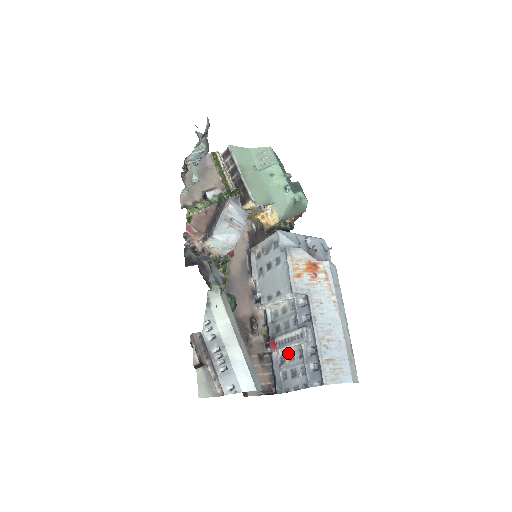
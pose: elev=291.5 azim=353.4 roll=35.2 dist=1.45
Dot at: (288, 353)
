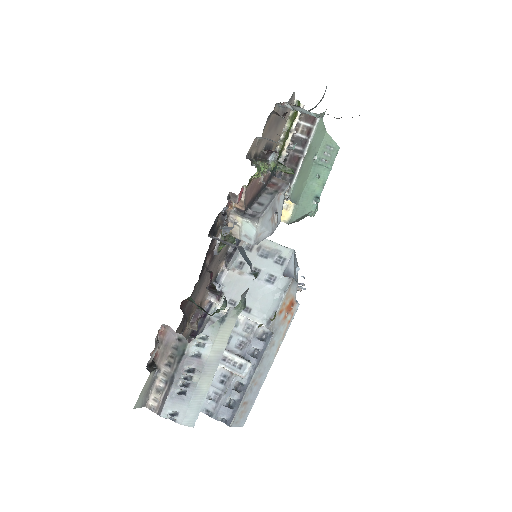
Dot at: occluded
